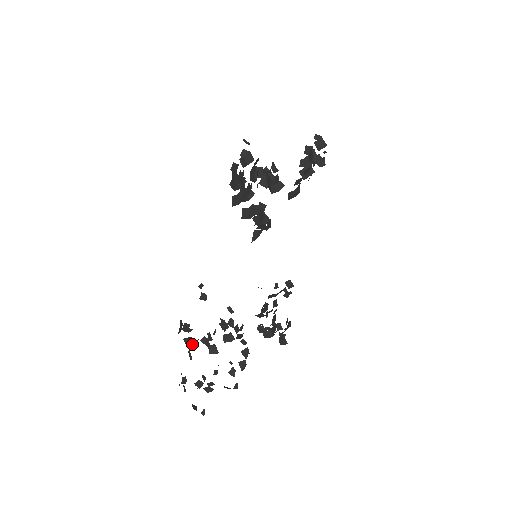
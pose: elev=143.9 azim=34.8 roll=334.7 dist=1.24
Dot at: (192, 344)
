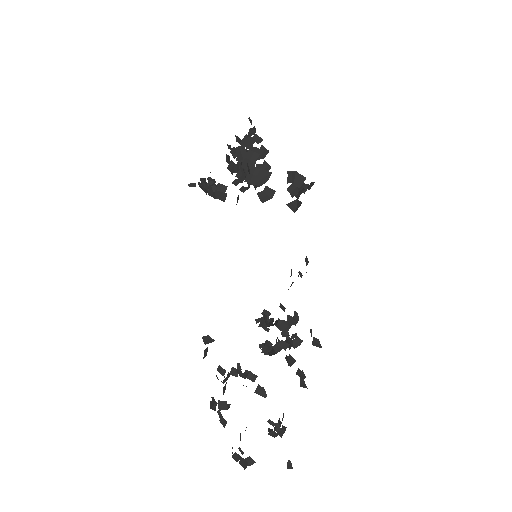
Dot at: occluded
